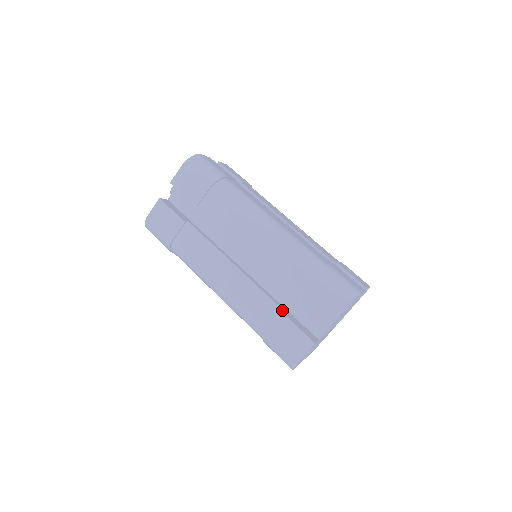
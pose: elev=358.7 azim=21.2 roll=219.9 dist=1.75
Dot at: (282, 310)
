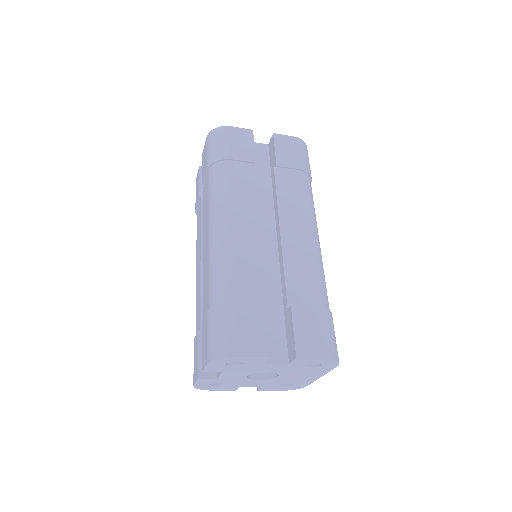
Dot at: (200, 326)
